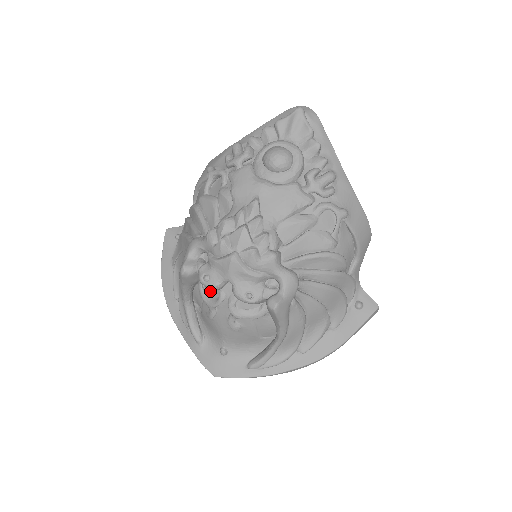
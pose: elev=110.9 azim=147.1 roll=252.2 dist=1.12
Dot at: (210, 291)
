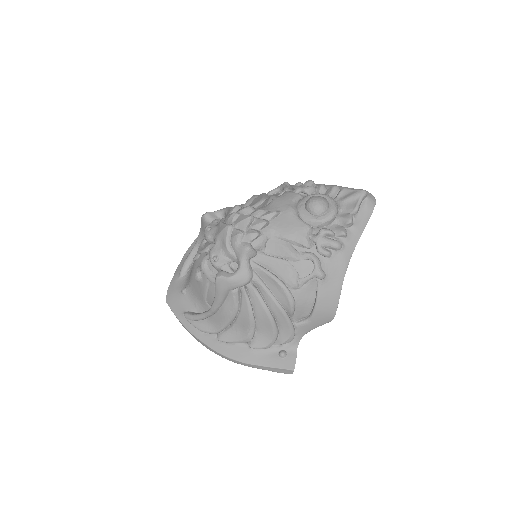
Dot at: (207, 242)
